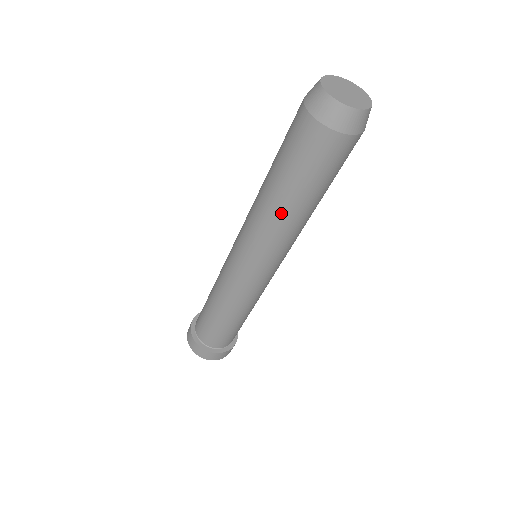
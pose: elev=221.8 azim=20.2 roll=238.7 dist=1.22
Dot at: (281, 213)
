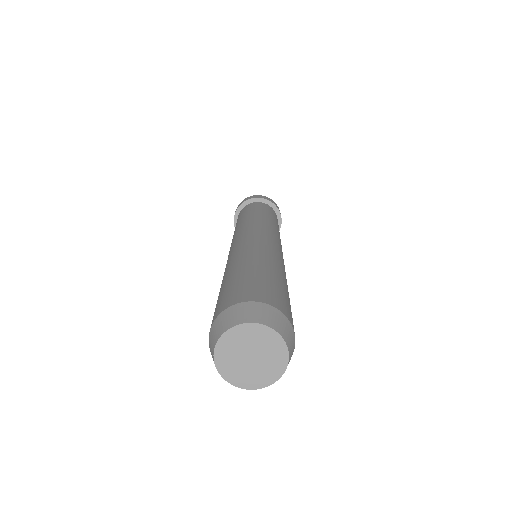
Dot at: occluded
